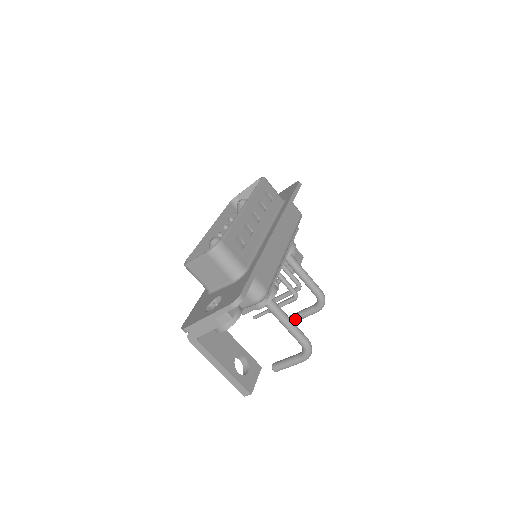
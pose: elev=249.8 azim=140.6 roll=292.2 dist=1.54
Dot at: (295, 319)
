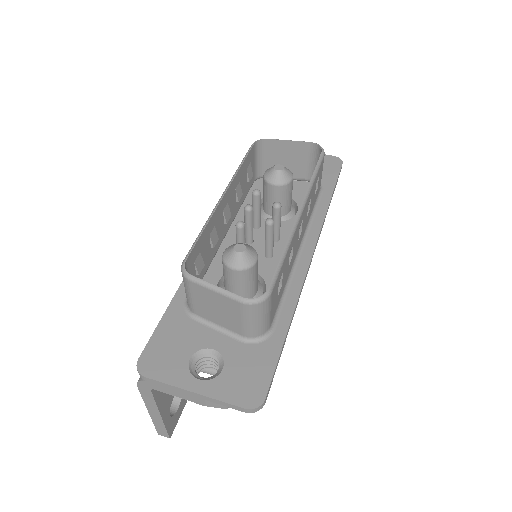
Dot at: occluded
